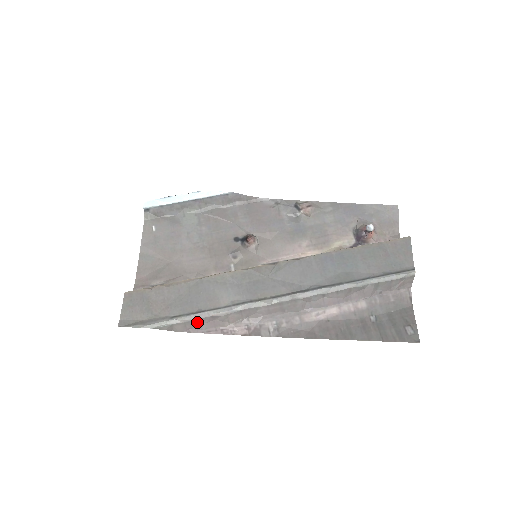
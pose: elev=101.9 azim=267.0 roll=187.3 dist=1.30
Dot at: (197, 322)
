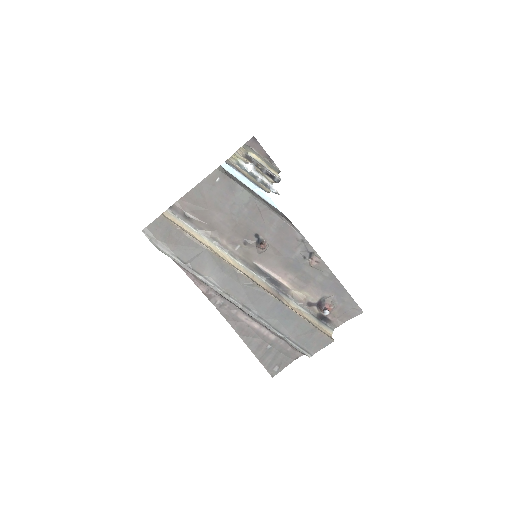
Dot at: (184, 267)
